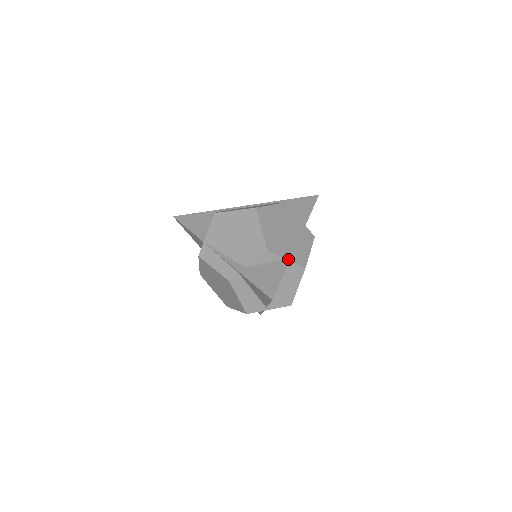
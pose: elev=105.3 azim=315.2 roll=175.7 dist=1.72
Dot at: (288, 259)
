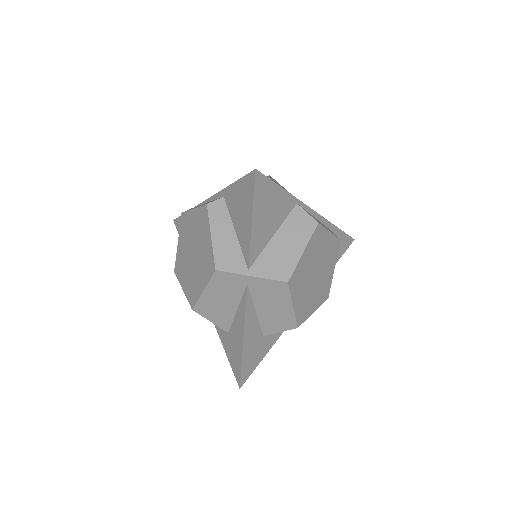
Dot at: (295, 198)
